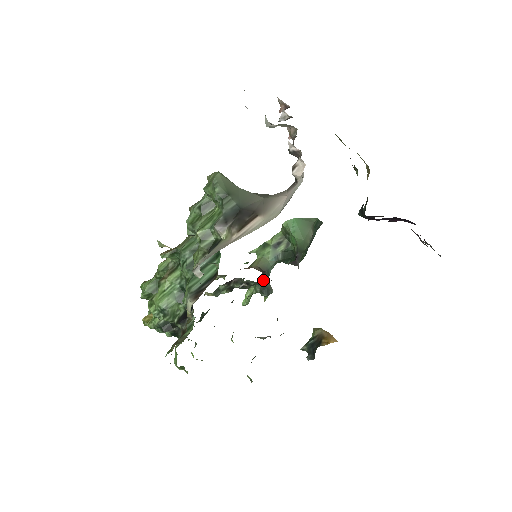
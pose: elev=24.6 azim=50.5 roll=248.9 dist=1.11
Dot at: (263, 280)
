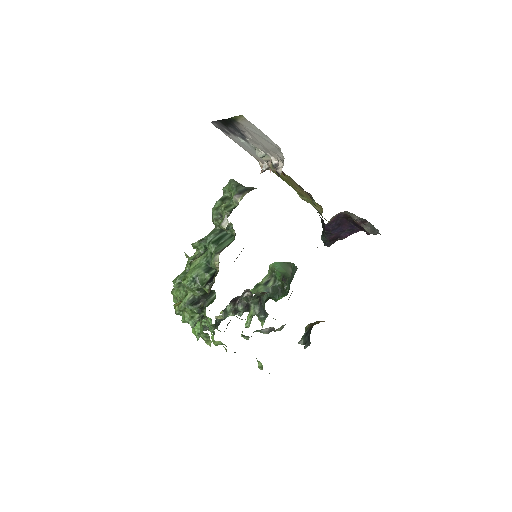
Dot at: (260, 302)
